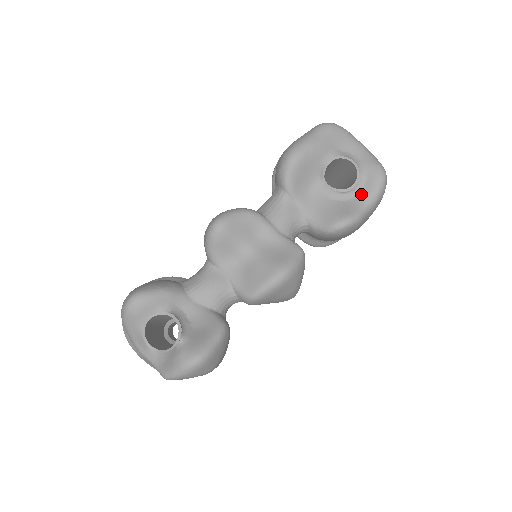
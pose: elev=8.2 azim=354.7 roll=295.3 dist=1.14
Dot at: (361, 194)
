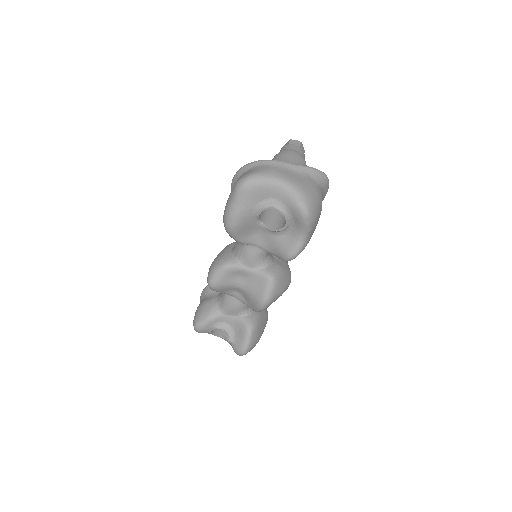
Dot at: (295, 228)
